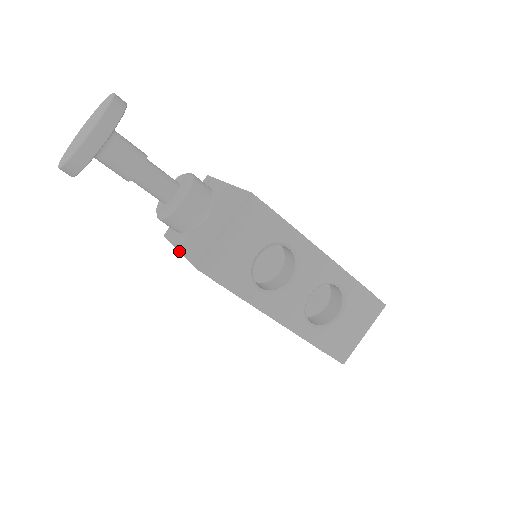
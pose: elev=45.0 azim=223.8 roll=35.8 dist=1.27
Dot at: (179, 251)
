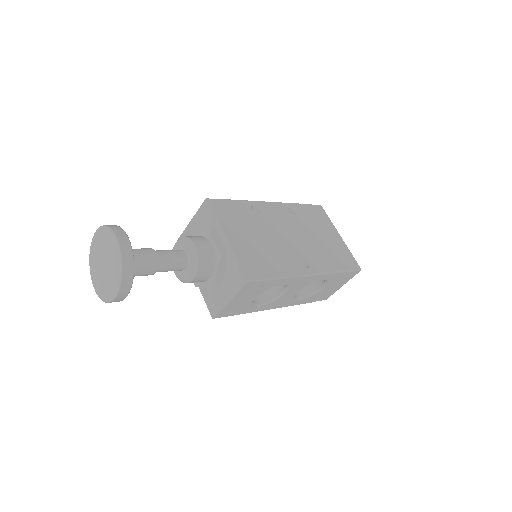
Dot at: occluded
